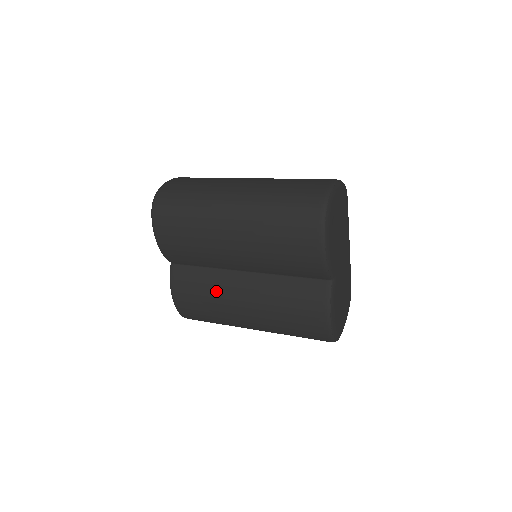
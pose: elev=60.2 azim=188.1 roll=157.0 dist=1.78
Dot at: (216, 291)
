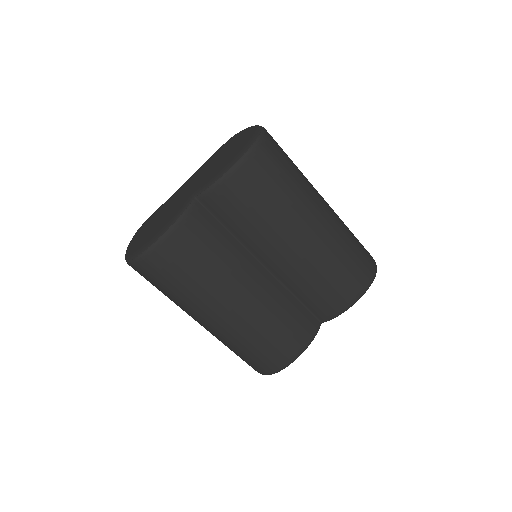
Dot at: (227, 265)
